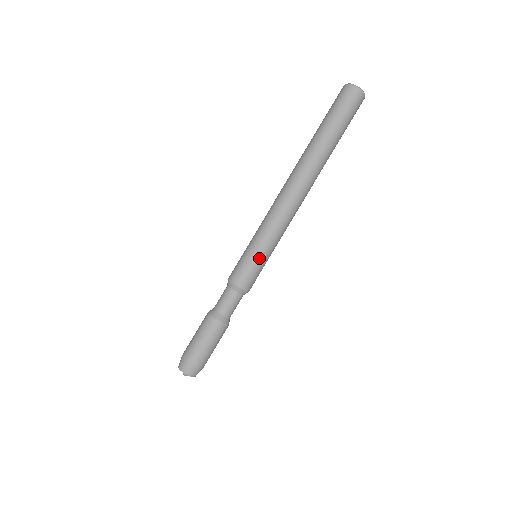
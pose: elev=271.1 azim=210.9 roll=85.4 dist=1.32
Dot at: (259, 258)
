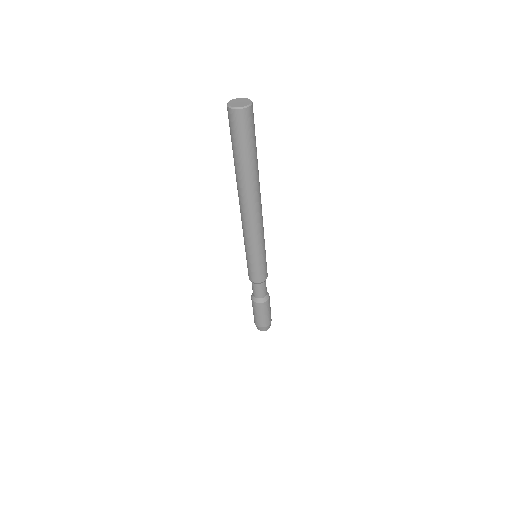
Dot at: (265, 258)
